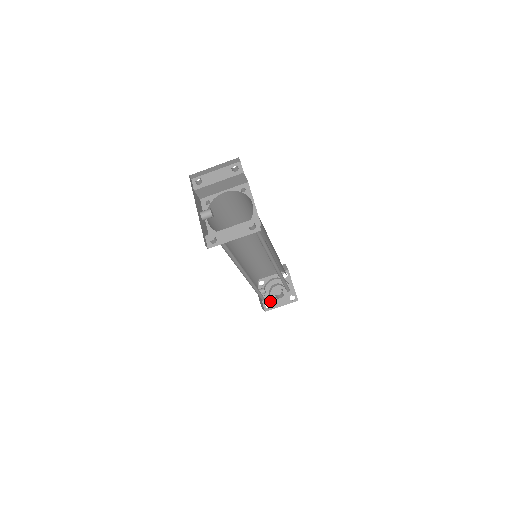
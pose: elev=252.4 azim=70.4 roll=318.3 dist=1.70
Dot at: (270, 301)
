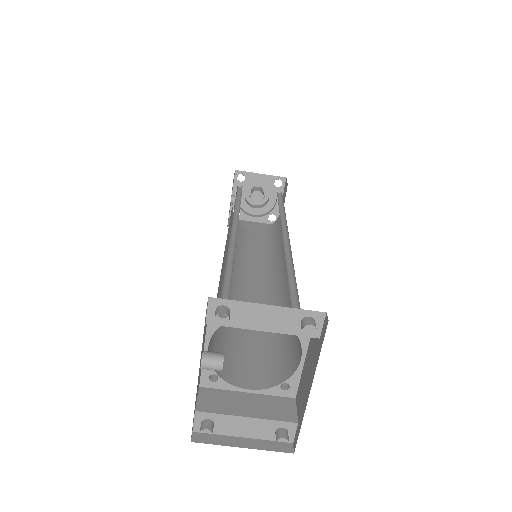
Dot at: (241, 204)
